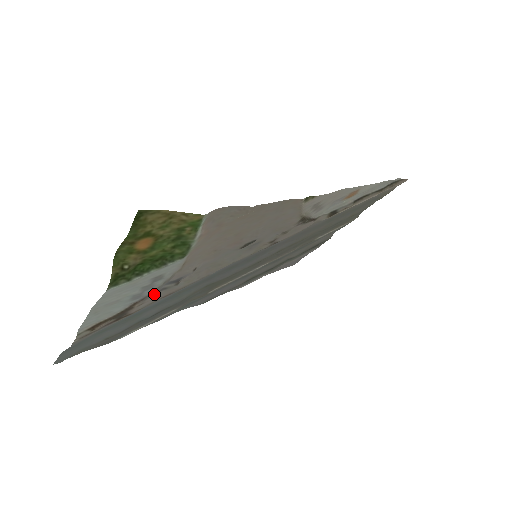
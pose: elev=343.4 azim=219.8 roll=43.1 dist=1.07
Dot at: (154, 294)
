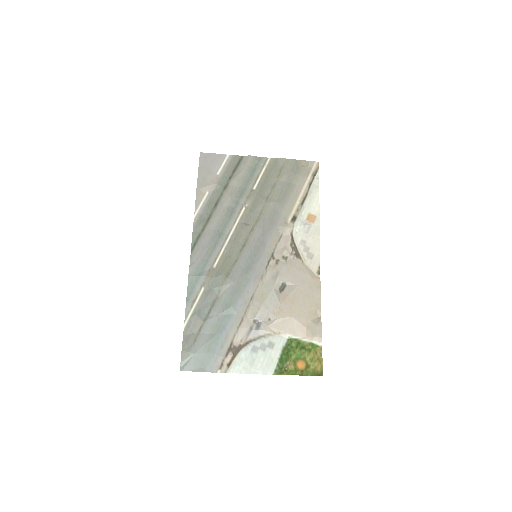
Dot at: (248, 334)
